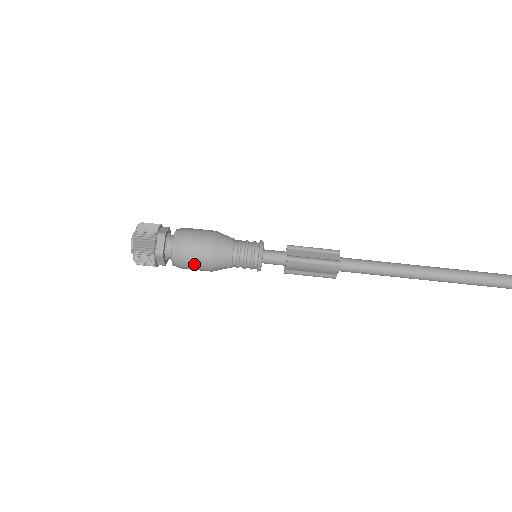
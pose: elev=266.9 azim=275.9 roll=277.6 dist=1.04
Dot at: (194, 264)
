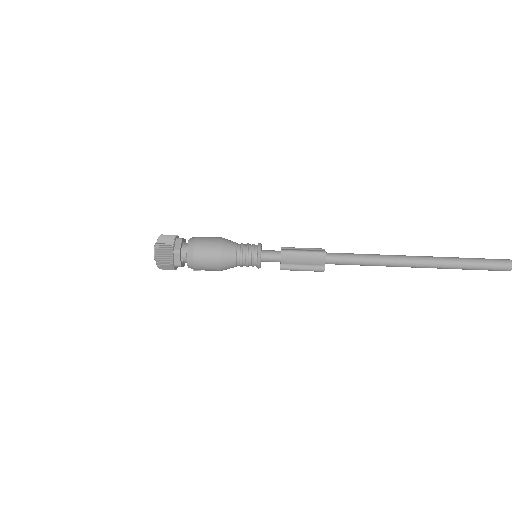
Dot at: (205, 258)
